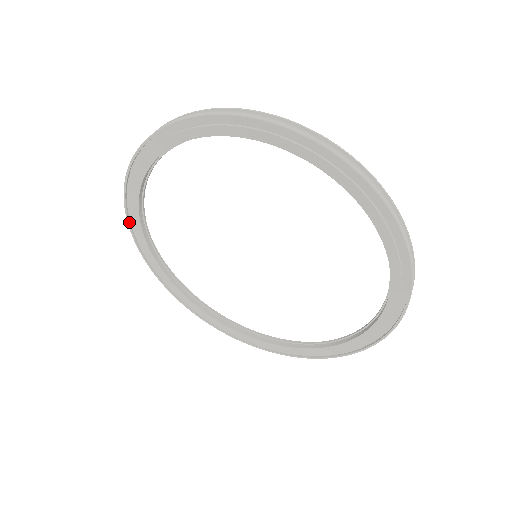
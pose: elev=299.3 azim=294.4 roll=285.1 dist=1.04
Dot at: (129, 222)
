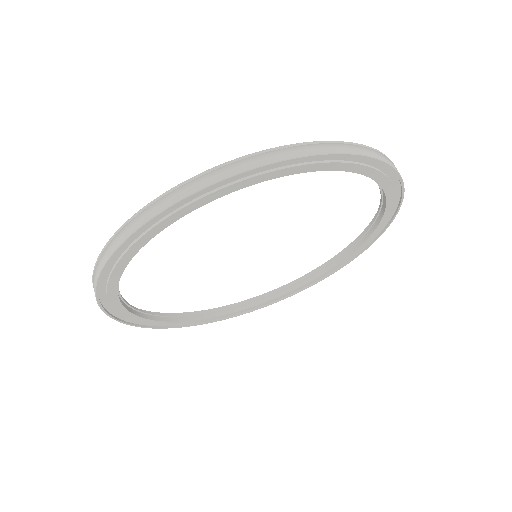
Dot at: (141, 326)
